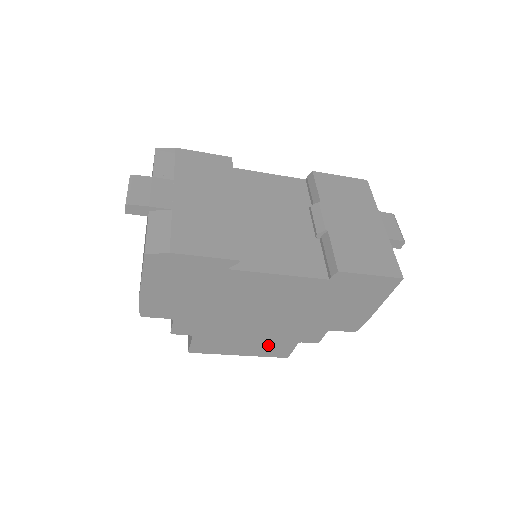
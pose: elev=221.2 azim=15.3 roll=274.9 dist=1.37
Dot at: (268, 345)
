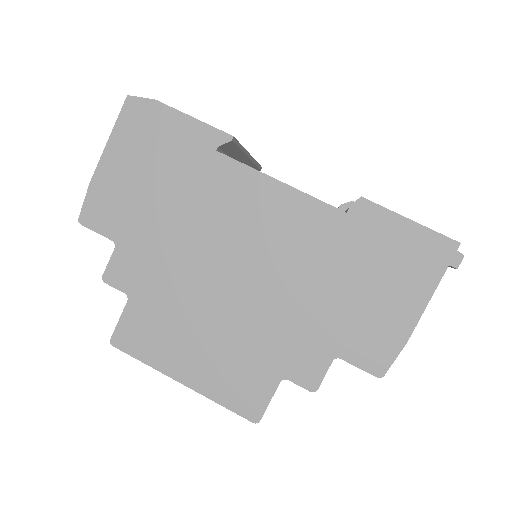
Dot at: (232, 368)
